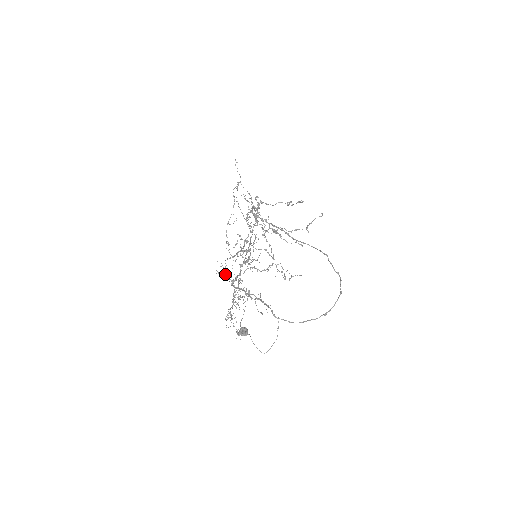
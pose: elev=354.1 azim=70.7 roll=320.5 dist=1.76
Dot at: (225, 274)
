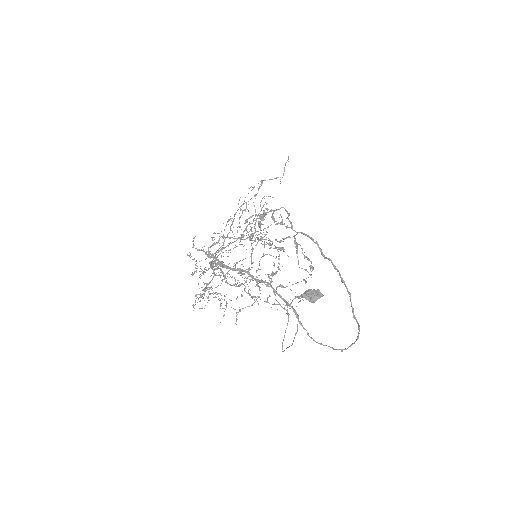
Dot at: occluded
